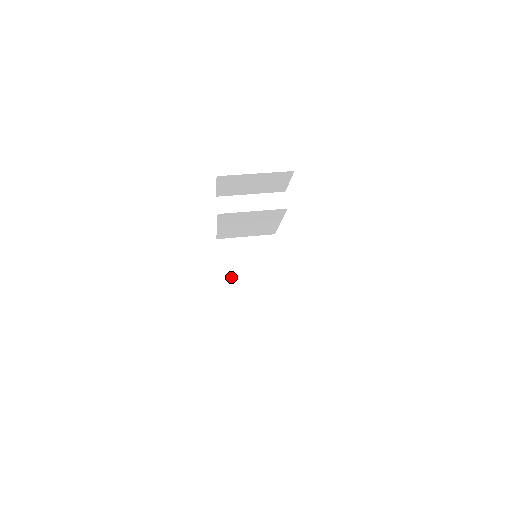
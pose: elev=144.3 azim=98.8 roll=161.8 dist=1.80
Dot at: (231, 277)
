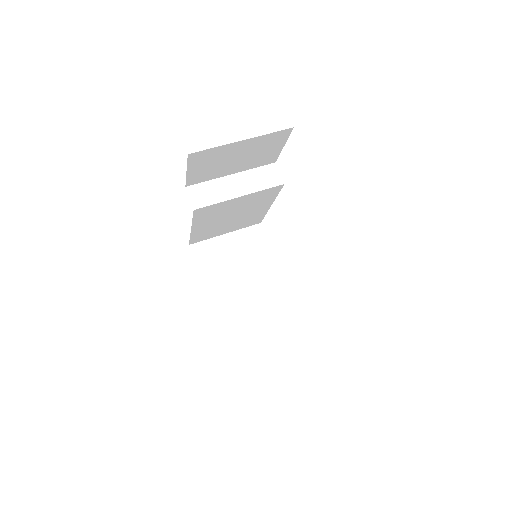
Dot at: (220, 289)
